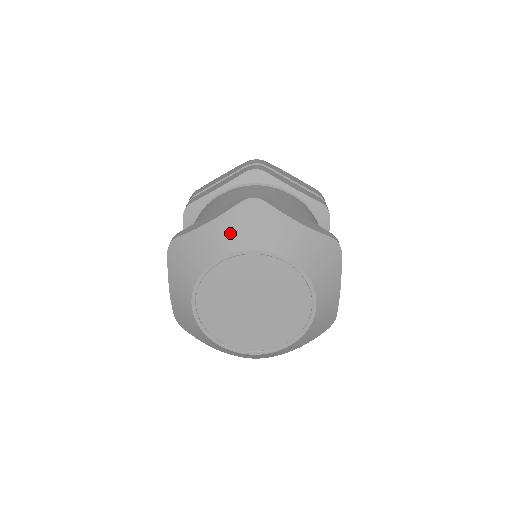
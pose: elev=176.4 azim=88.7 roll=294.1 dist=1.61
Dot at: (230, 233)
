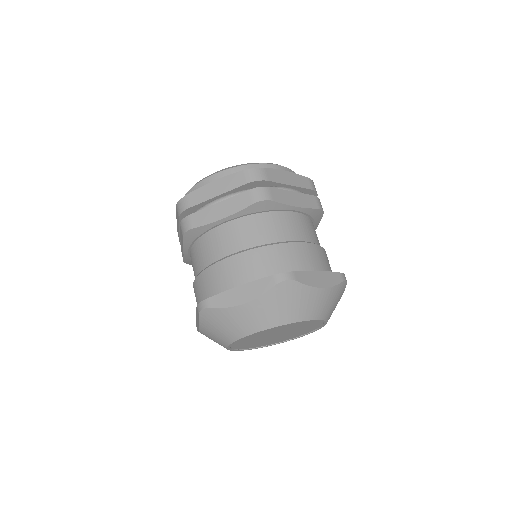
Dot at: (267, 313)
